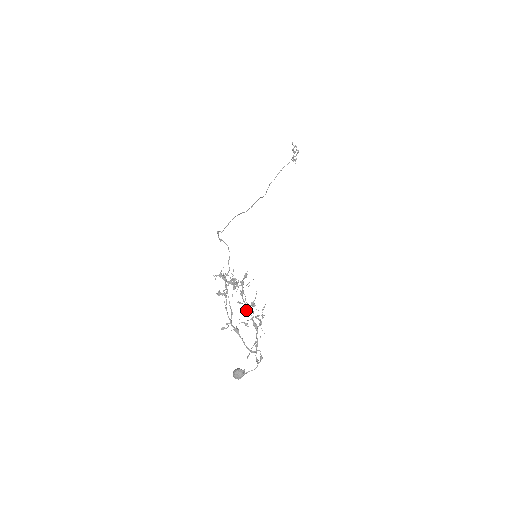
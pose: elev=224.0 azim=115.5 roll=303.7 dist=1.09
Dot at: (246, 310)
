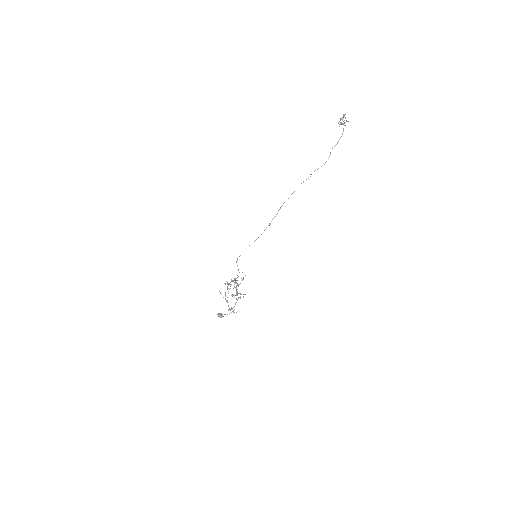
Dot at: occluded
